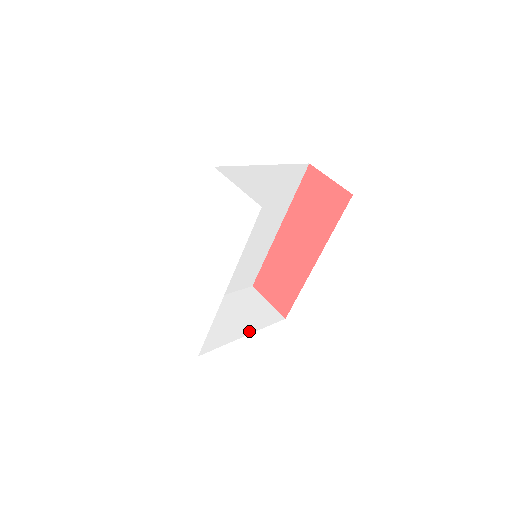
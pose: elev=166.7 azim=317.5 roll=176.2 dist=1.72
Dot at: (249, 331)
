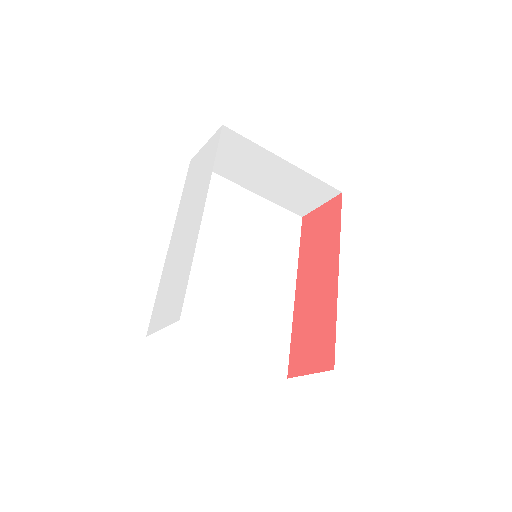
Dot at: occluded
